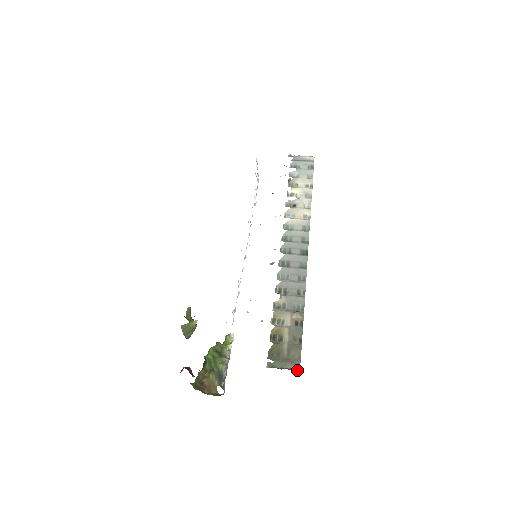
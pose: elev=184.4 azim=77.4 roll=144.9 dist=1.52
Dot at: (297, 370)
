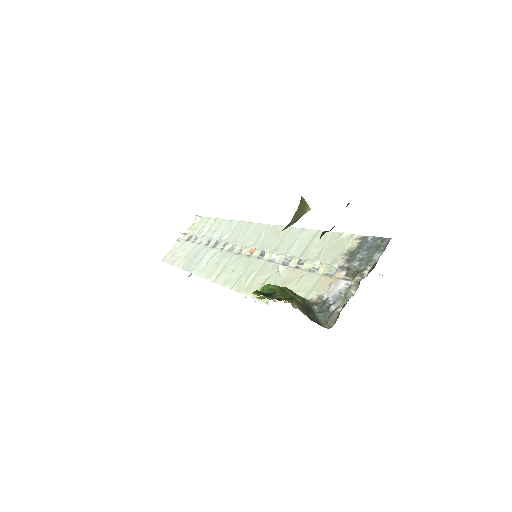
Dot at: occluded
